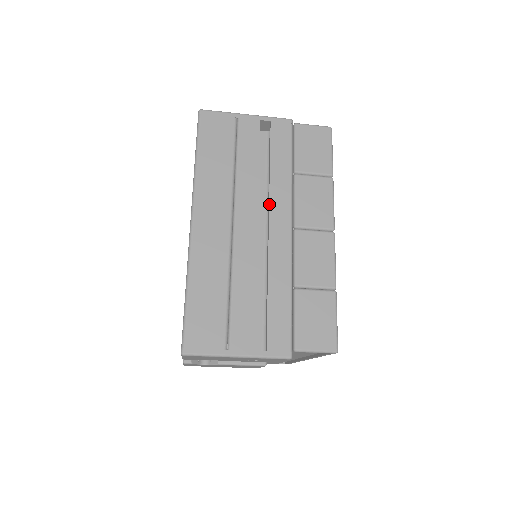
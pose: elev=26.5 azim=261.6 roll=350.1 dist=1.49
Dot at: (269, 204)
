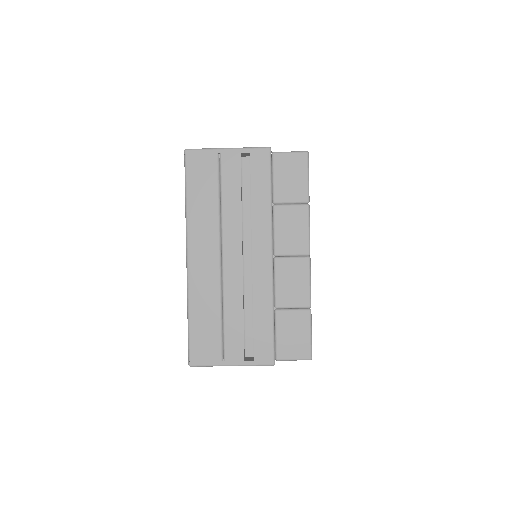
Dot at: occluded
